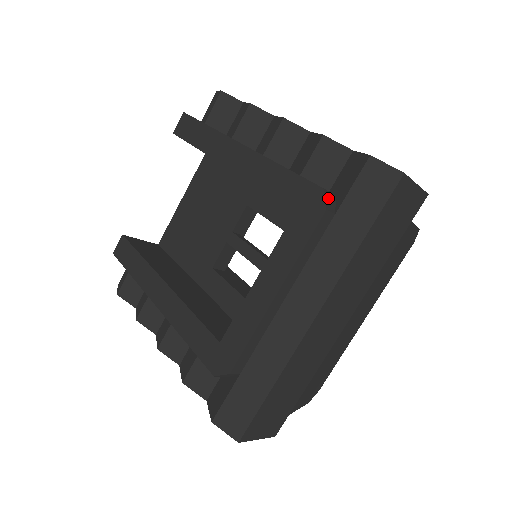
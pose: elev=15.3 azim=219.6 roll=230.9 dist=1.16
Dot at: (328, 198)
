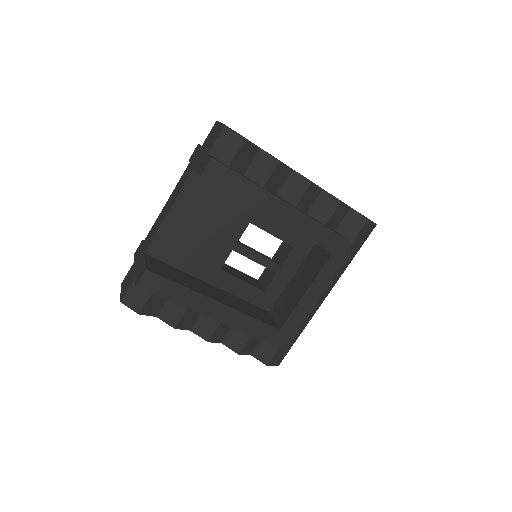
Dot at: (349, 244)
